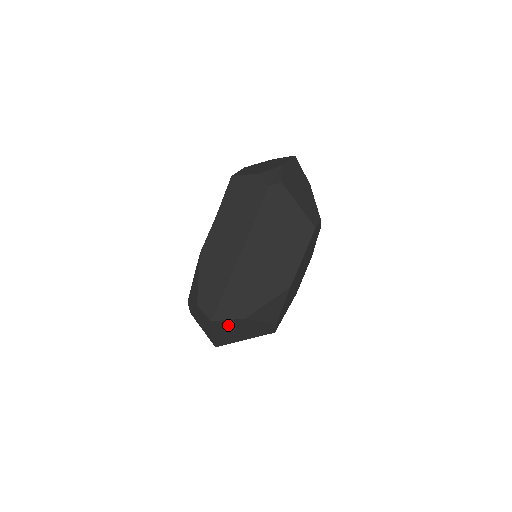
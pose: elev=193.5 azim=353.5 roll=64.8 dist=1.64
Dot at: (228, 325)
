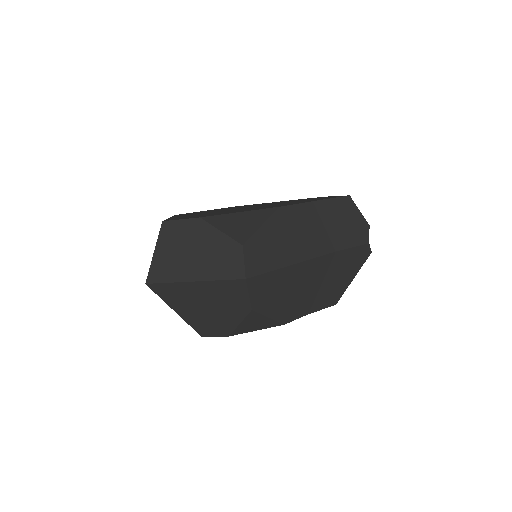
Dot at: (230, 295)
